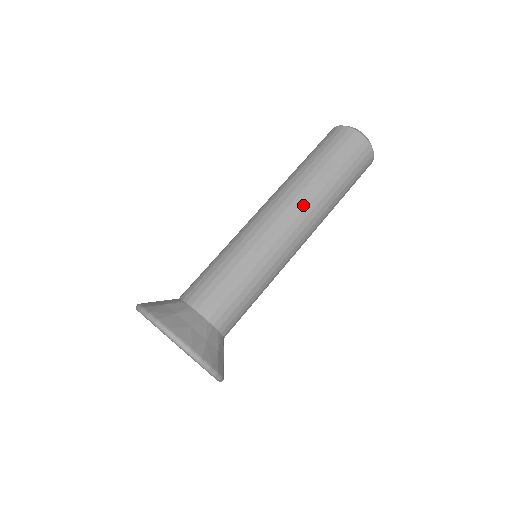
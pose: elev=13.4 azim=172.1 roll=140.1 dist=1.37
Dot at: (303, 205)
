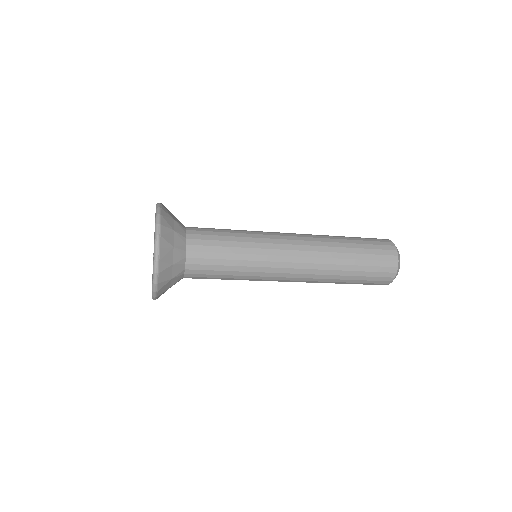
Dot at: (313, 239)
